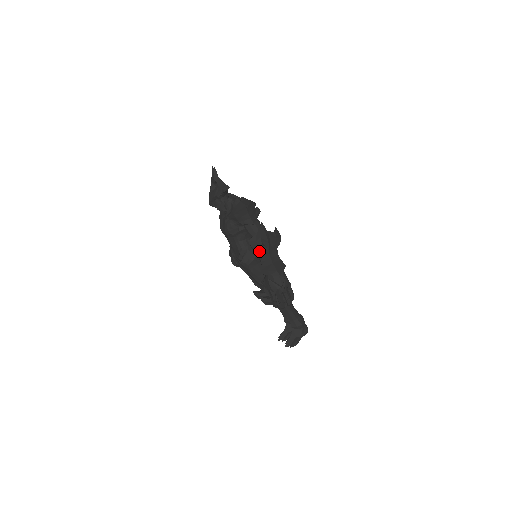
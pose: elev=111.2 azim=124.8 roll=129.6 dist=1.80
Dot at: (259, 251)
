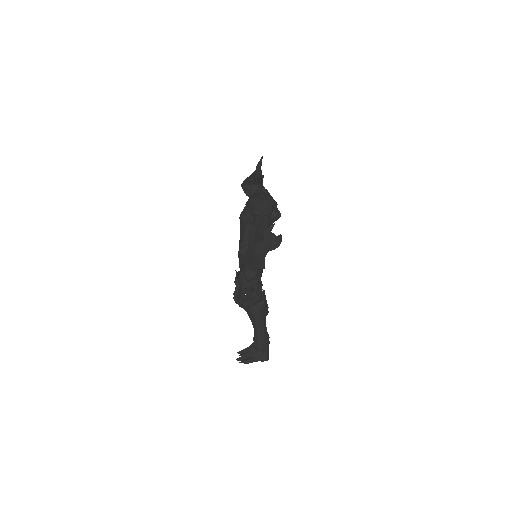
Dot at: (250, 242)
